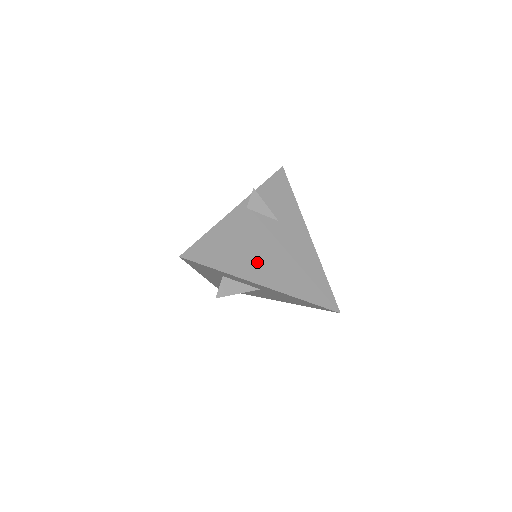
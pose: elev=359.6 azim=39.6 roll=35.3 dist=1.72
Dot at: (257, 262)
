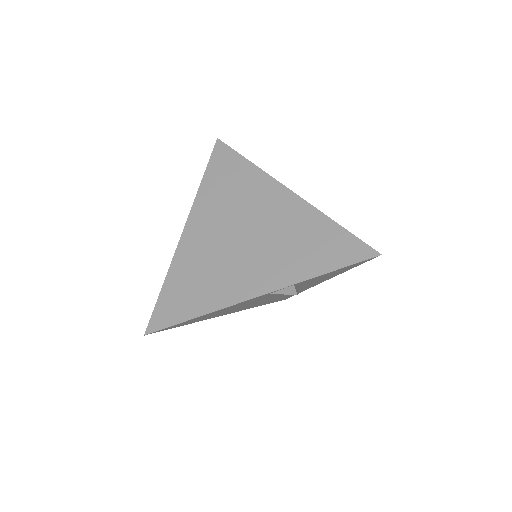
Dot at: occluded
